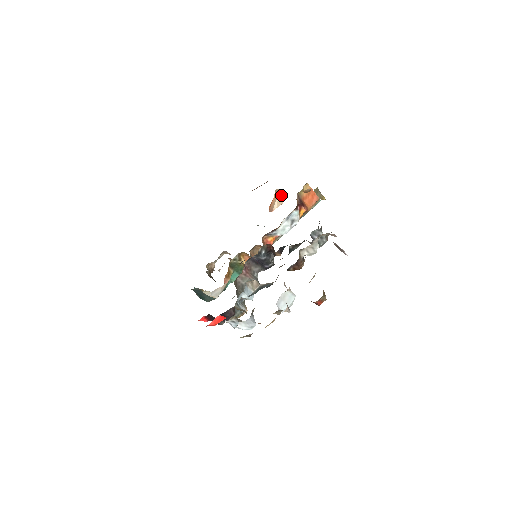
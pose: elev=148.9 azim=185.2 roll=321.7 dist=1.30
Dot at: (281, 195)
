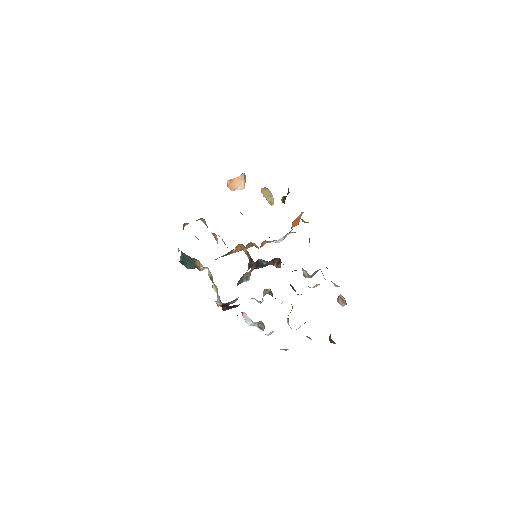
Dot at: (245, 181)
